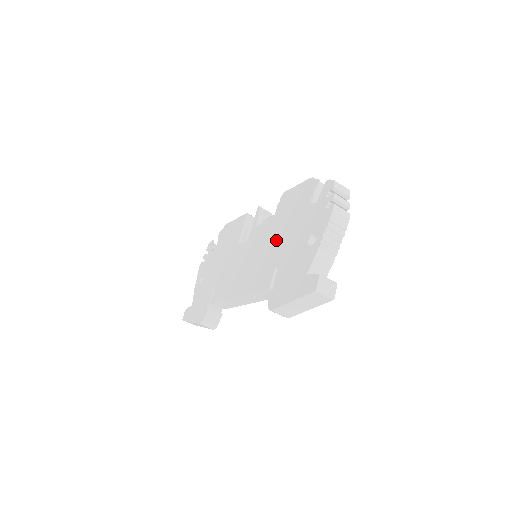
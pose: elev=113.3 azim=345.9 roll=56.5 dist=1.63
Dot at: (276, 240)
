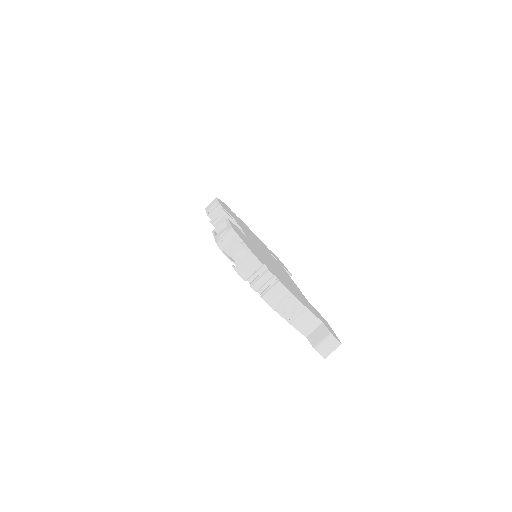
Dot at: occluded
